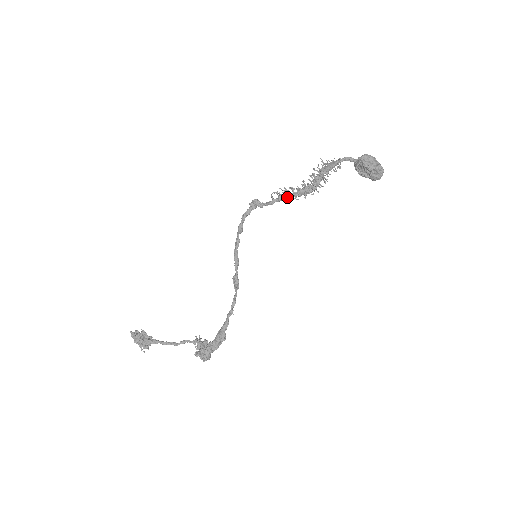
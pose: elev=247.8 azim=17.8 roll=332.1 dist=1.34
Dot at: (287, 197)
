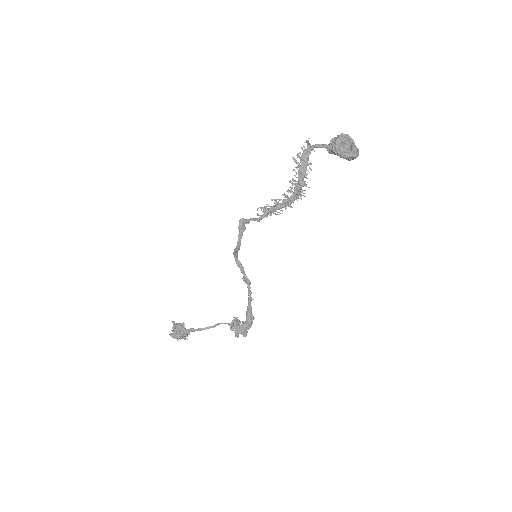
Dot at: (273, 211)
